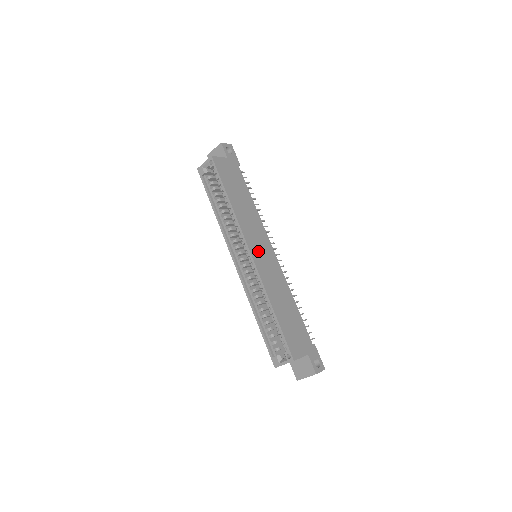
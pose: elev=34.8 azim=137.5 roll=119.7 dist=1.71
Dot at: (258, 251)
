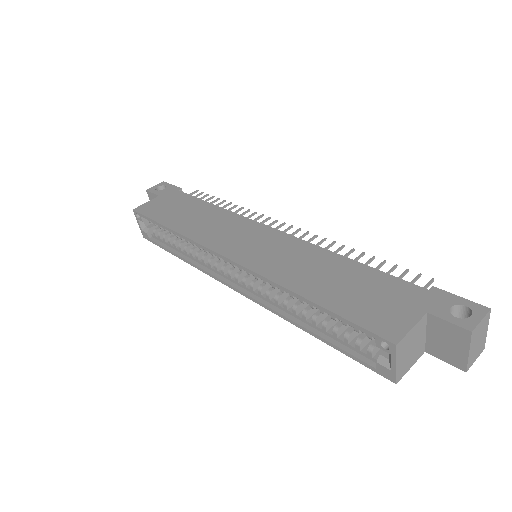
Dot at: (241, 247)
